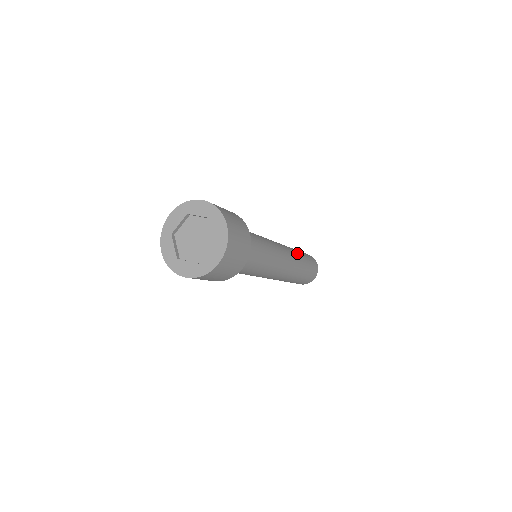
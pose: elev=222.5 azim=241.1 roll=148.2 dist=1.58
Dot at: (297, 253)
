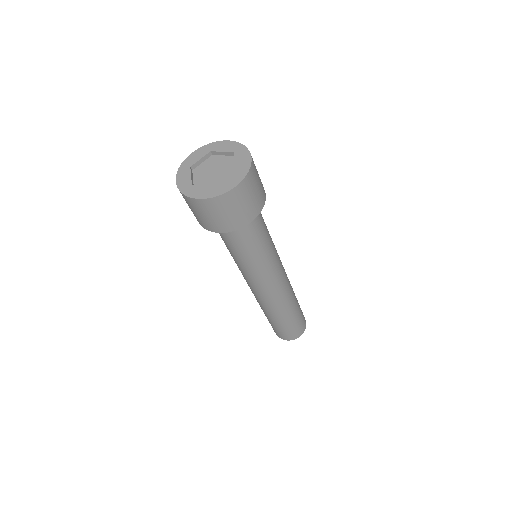
Dot at: occluded
